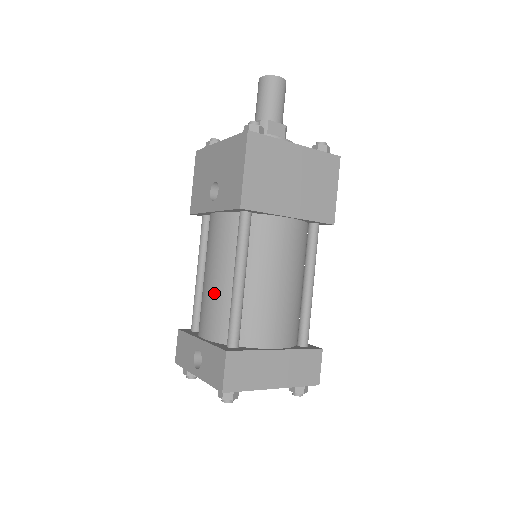
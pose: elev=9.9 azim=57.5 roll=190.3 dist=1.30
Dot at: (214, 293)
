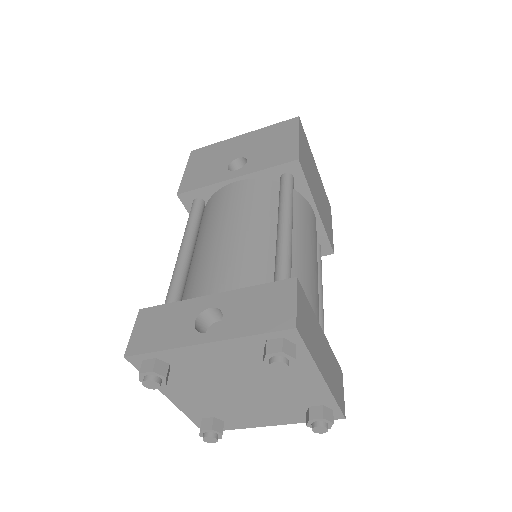
Dot at: (241, 244)
